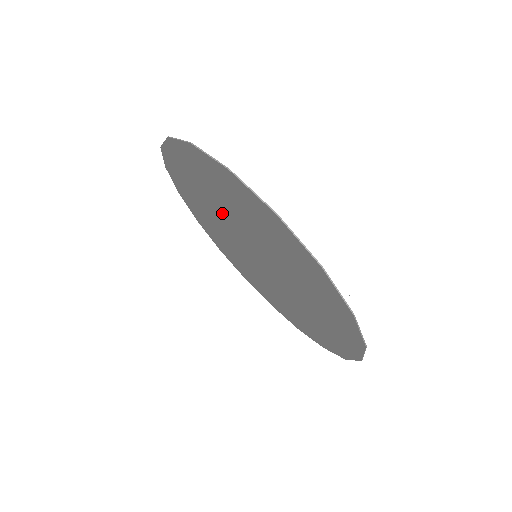
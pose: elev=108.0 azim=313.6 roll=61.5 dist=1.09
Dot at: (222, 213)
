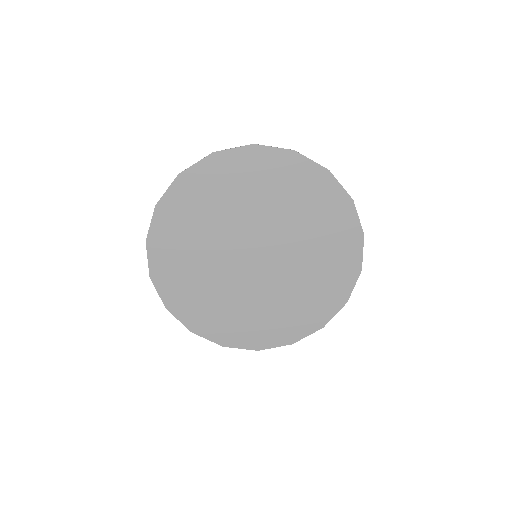
Dot at: (224, 228)
